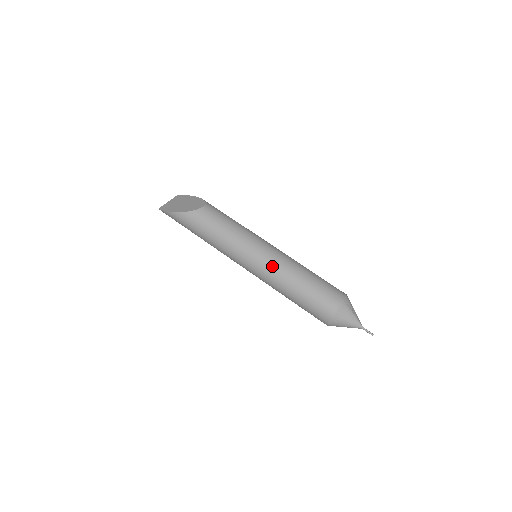
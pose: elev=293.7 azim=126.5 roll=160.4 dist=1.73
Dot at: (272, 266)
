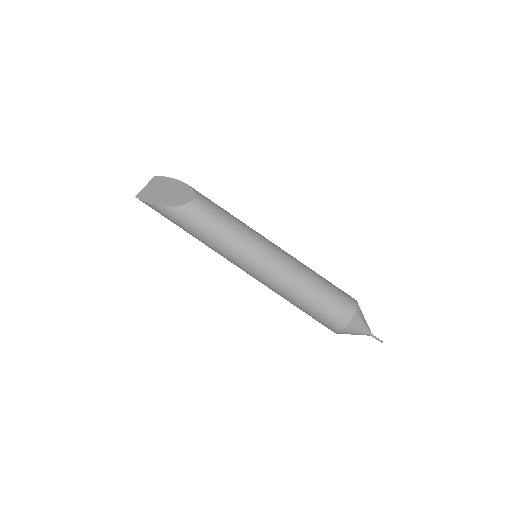
Dot at: (278, 273)
